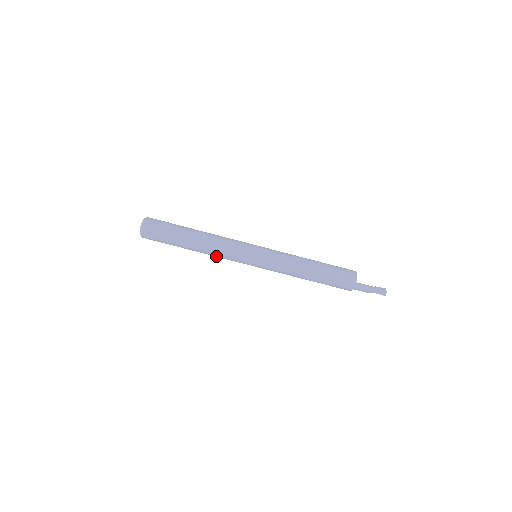
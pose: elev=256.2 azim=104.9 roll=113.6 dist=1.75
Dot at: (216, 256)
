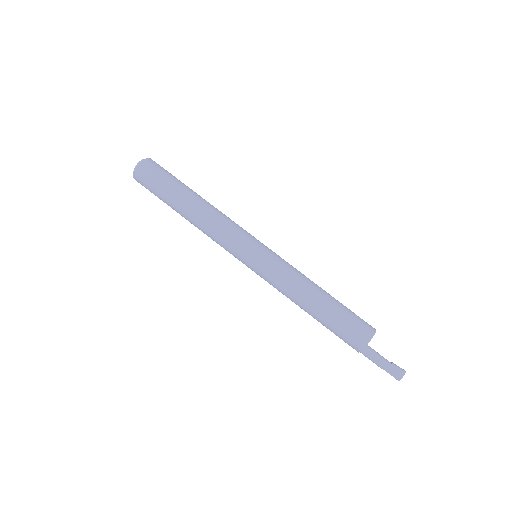
Dot at: occluded
